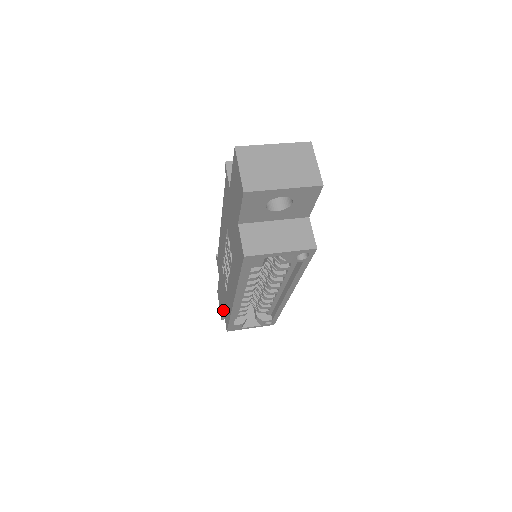
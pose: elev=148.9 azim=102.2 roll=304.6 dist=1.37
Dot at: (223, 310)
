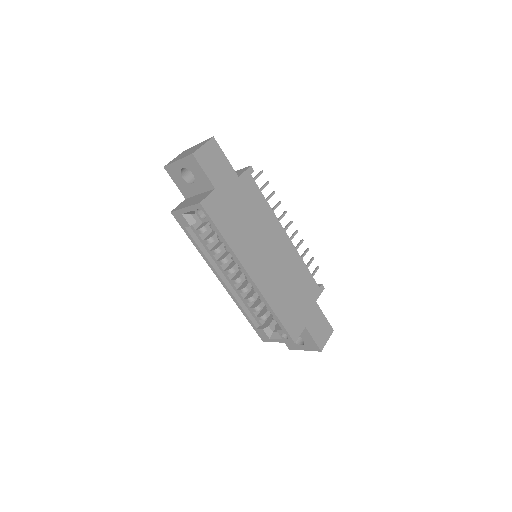
Dot at: occluded
